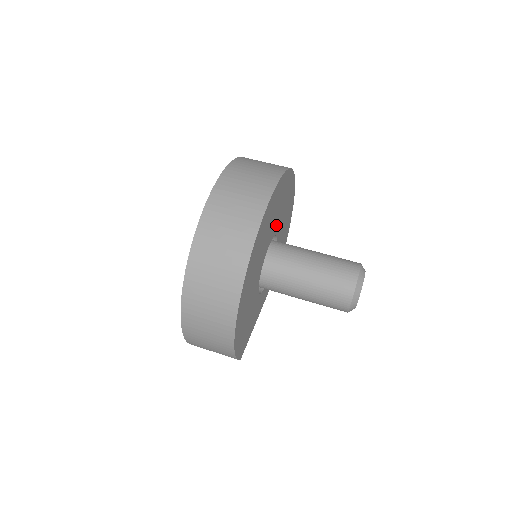
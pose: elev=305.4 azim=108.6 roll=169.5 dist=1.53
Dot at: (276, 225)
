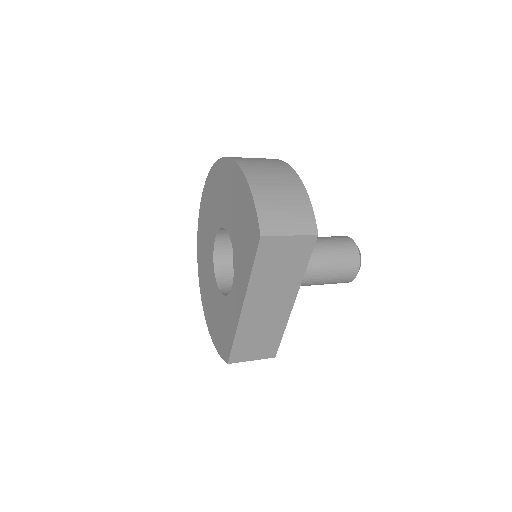
Dot at: occluded
